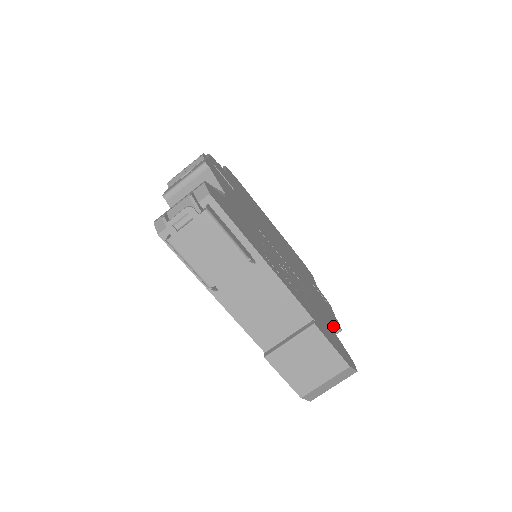
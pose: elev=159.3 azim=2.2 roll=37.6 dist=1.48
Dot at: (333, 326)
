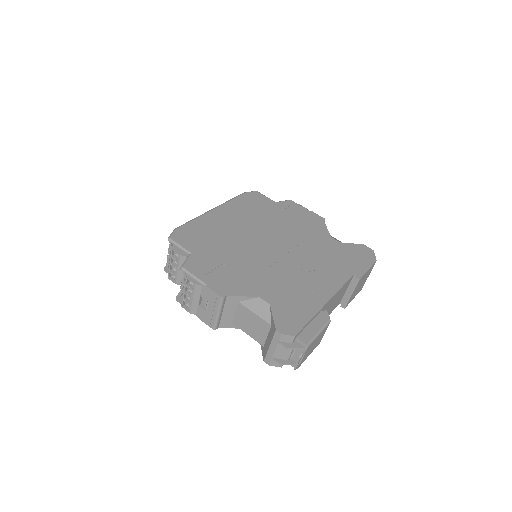
Dot at: (327, 231)
